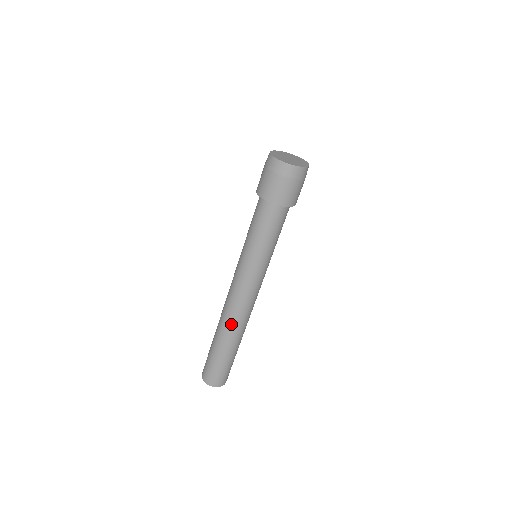
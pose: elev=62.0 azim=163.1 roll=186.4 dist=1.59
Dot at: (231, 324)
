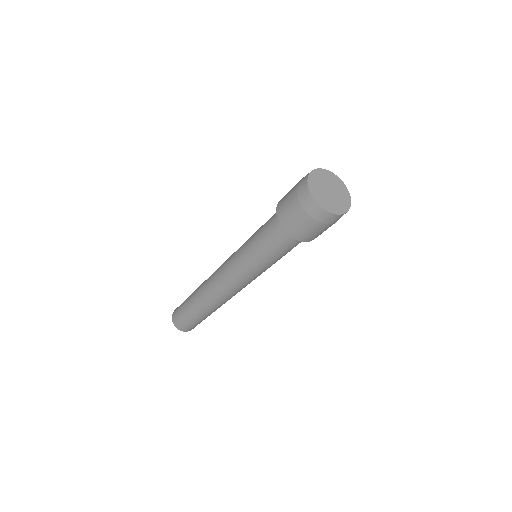
Dot at: (209, 299)
